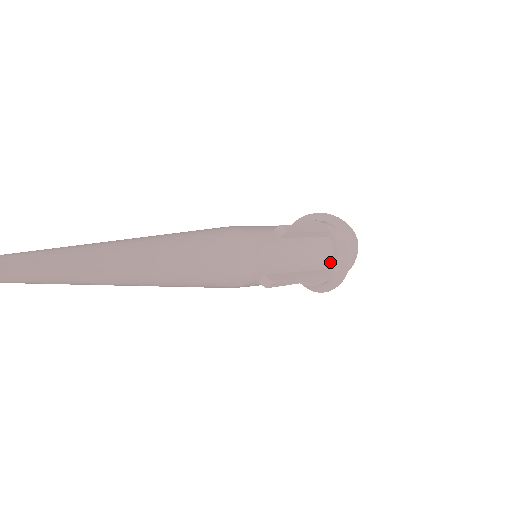
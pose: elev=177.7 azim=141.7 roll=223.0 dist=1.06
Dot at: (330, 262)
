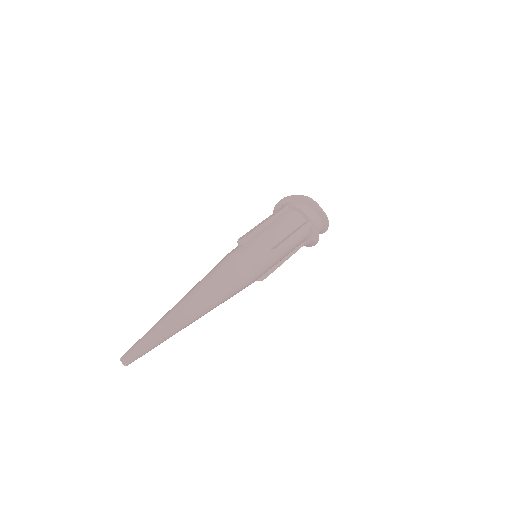
Dot at: (305, 240)
